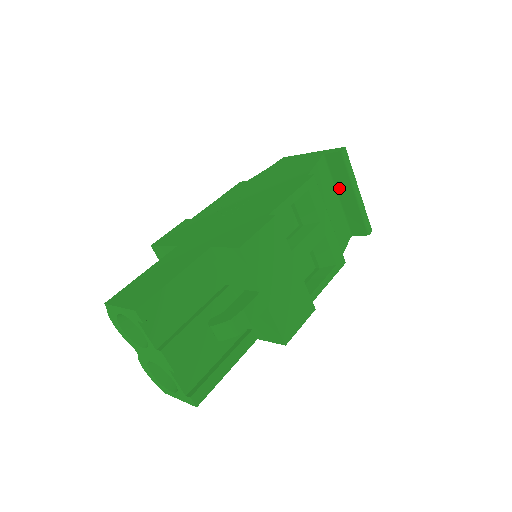
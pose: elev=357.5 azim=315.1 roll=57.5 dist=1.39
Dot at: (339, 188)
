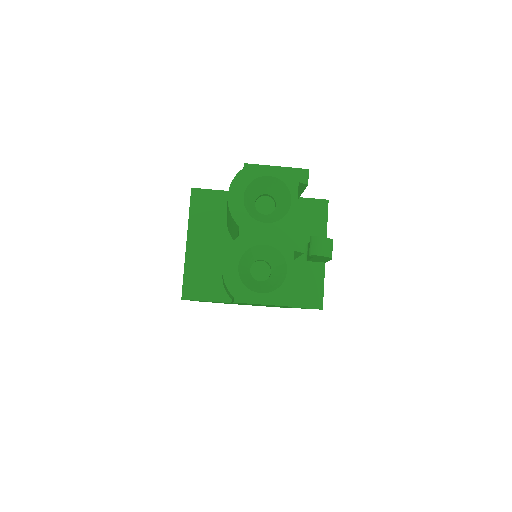
Dot at: occluded
